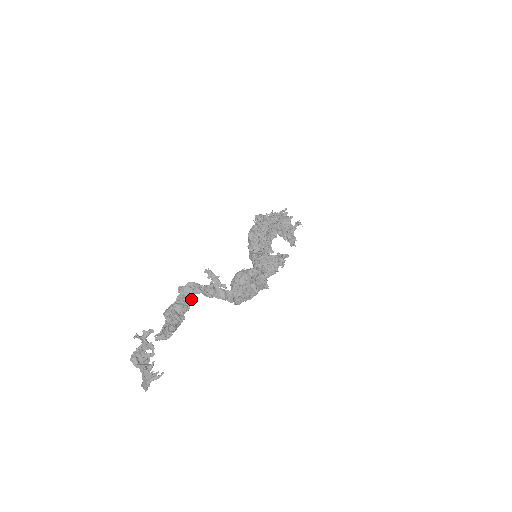
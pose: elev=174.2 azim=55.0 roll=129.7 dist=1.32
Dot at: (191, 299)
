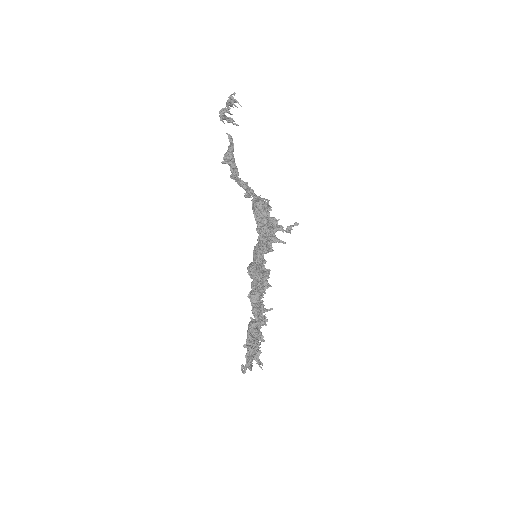
Dot at: (238, 173)
